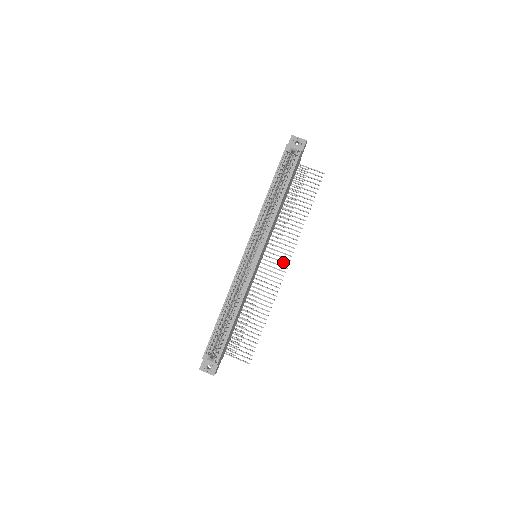
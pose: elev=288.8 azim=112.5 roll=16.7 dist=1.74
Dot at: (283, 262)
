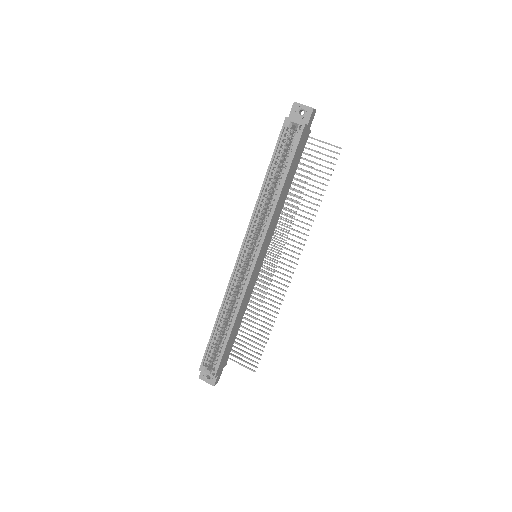
Dot at: (290, 261)
